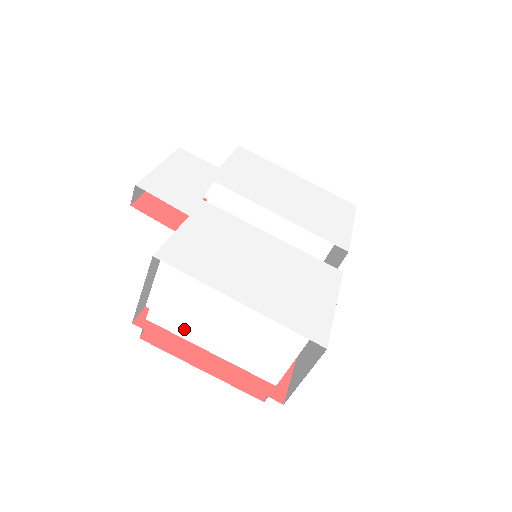
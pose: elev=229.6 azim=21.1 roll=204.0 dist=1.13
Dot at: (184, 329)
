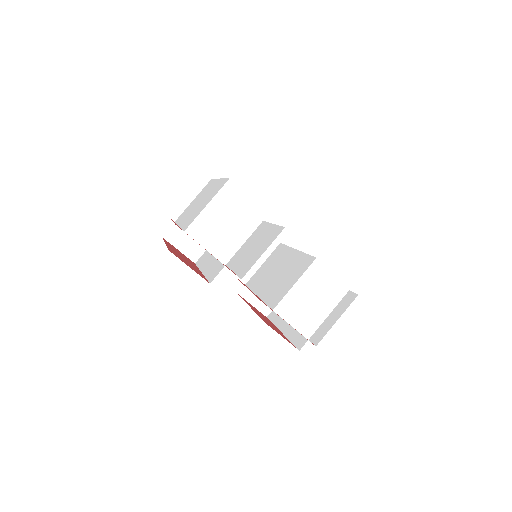
Dot at: (182, 218)
